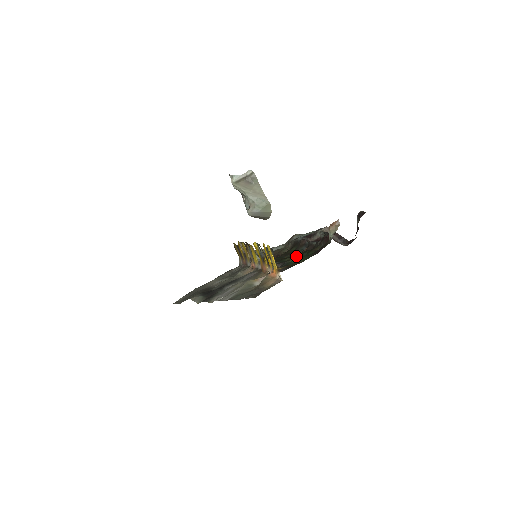
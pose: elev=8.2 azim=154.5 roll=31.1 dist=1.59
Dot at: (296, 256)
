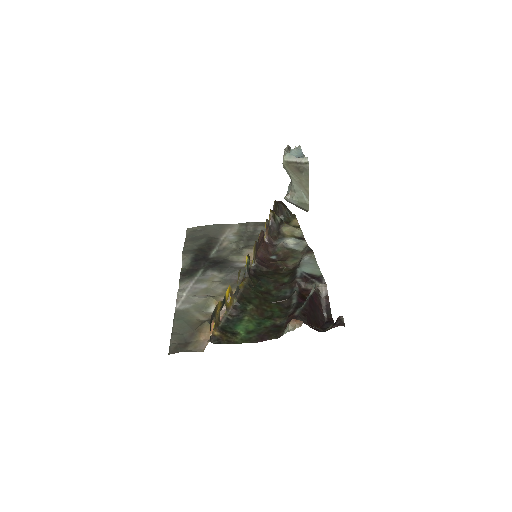
Dot at: (262, 308)
